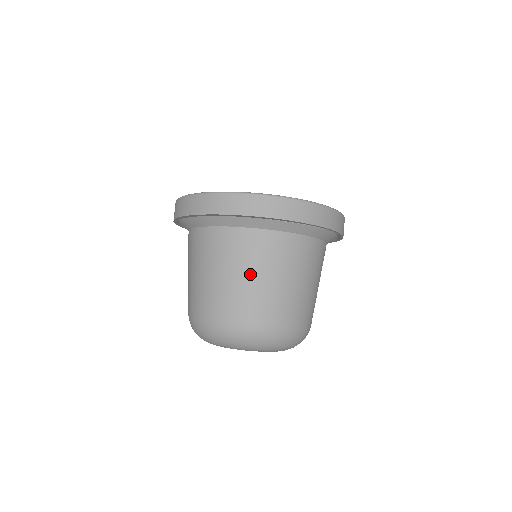
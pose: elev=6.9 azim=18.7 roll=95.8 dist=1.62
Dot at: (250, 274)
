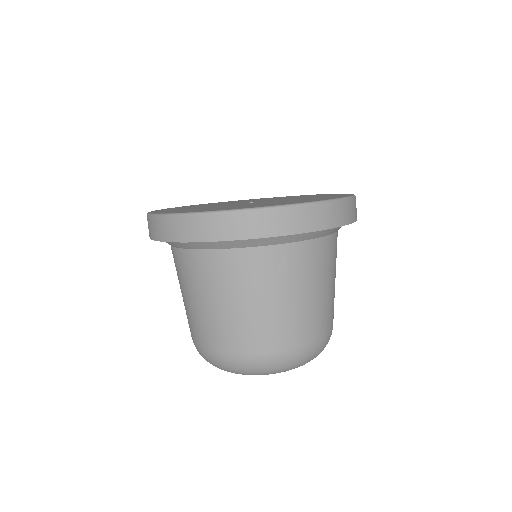
Dot at: (284, 298)
